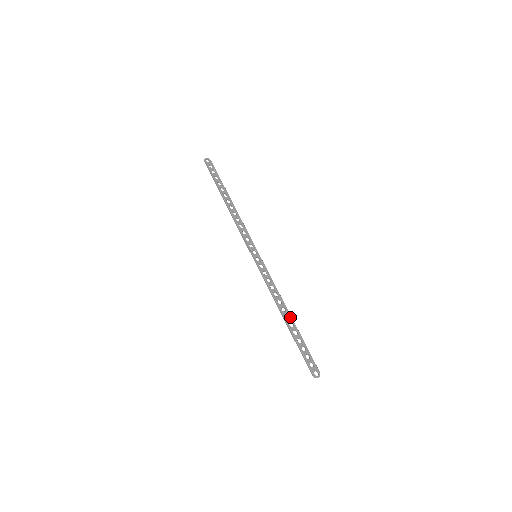
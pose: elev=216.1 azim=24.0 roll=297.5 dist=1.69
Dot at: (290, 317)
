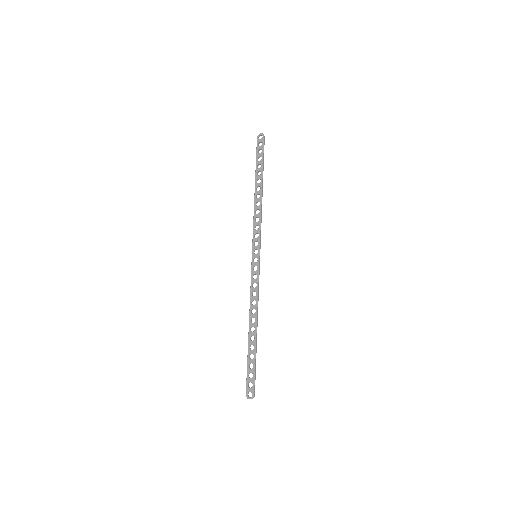
Dot at: (255, 330)
